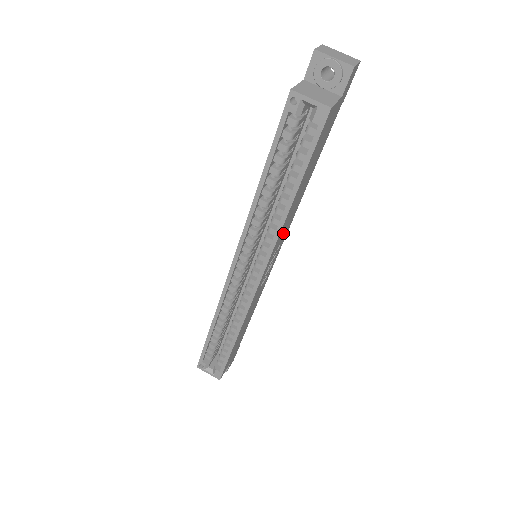
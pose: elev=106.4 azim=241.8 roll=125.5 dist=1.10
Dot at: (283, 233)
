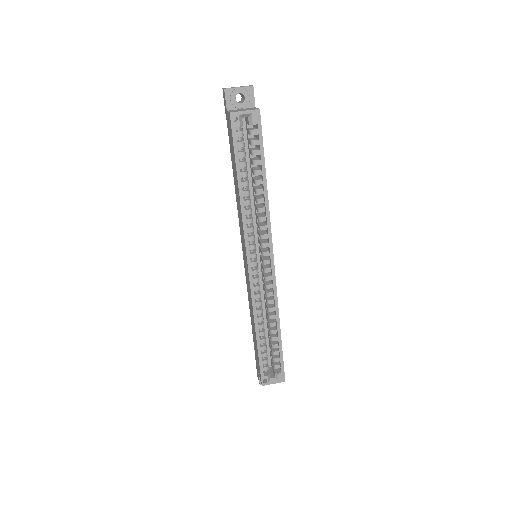
Dot at: occluded
